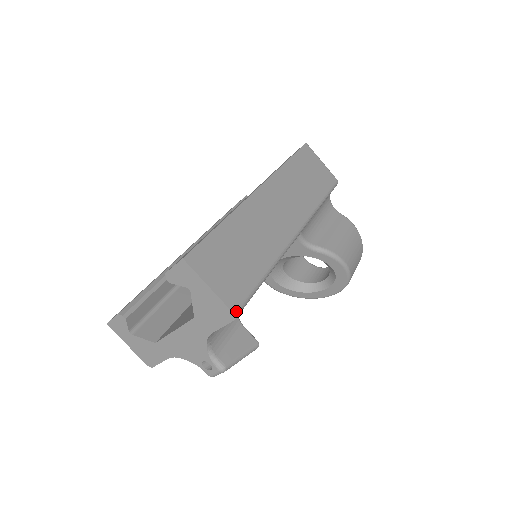
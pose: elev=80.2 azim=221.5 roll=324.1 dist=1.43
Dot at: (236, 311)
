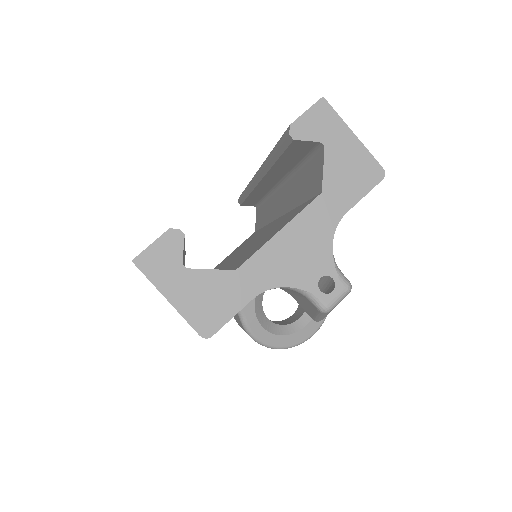
Dot at: (381, 170)
